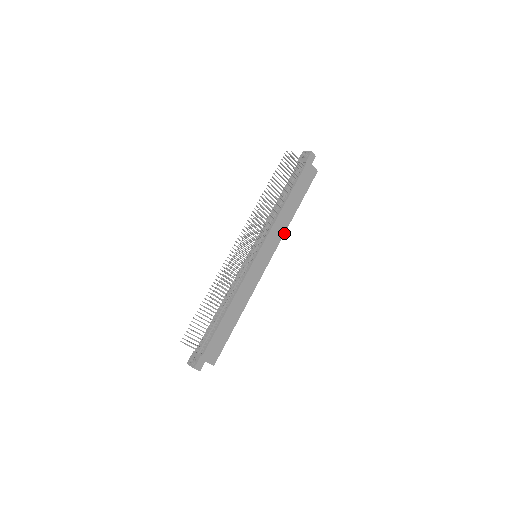
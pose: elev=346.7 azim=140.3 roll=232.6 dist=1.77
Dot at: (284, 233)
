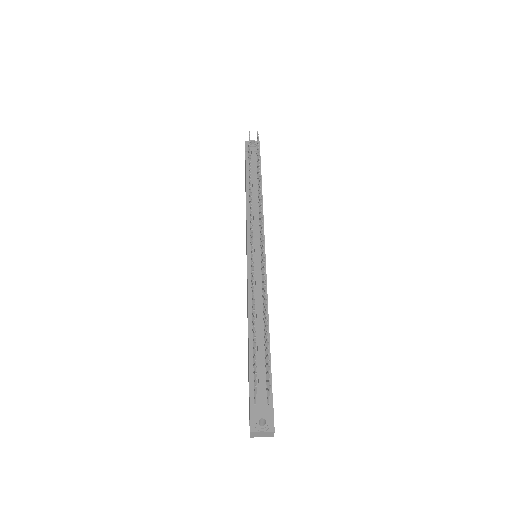
Dot at: occluded
